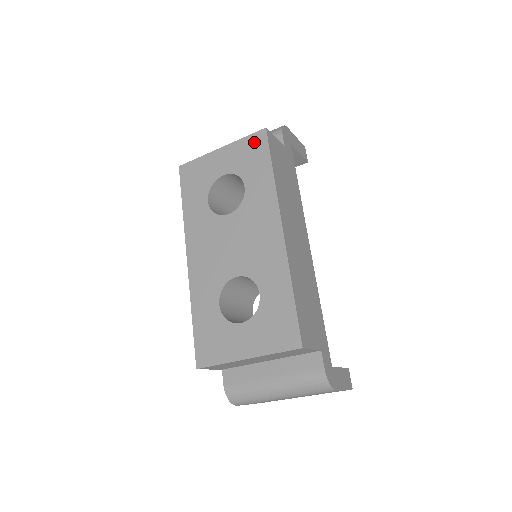
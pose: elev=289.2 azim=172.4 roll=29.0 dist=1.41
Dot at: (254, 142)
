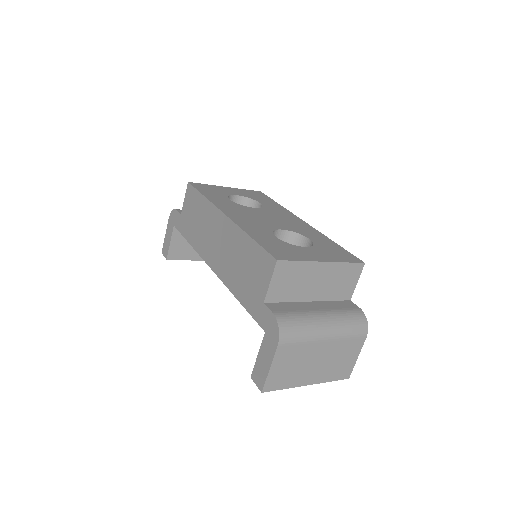
Dot at: (255, 193)
